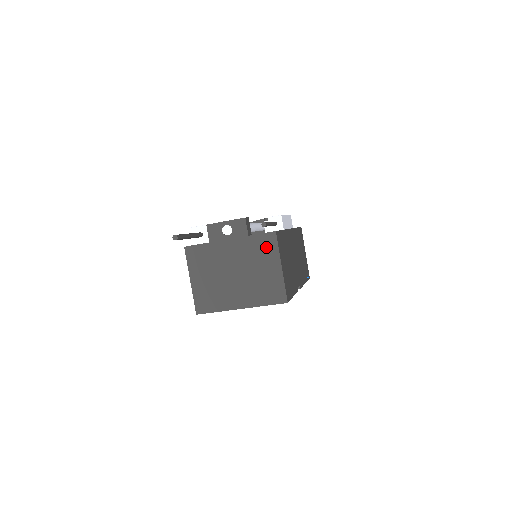
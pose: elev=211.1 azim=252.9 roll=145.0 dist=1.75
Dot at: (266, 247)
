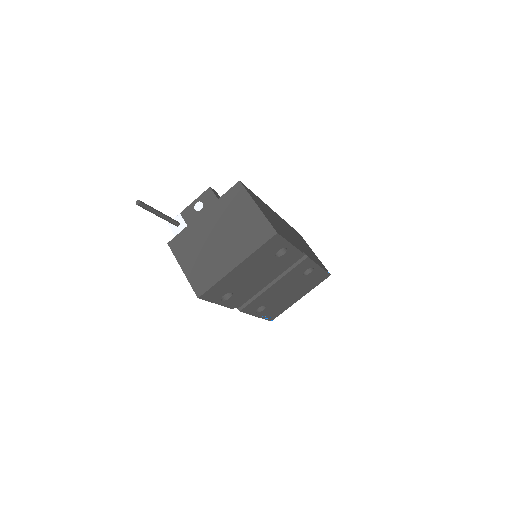
Dot at: (237, 198)
